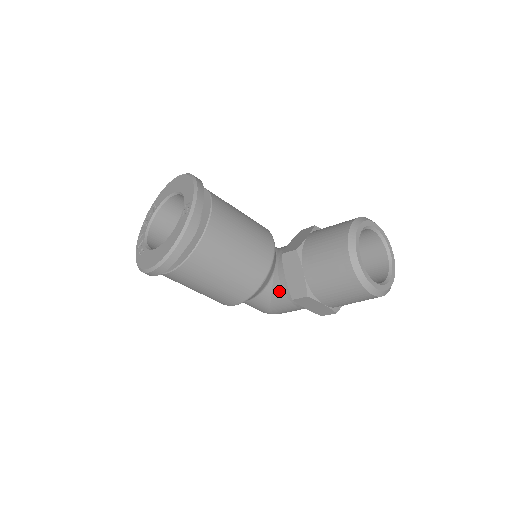
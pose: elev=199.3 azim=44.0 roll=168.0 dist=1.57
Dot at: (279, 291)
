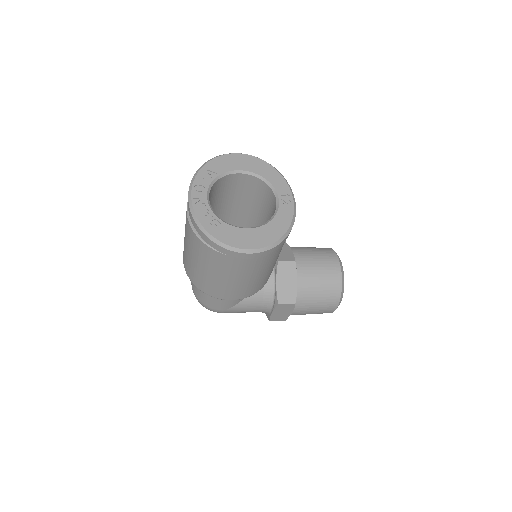
Dot at: (259, 293)
